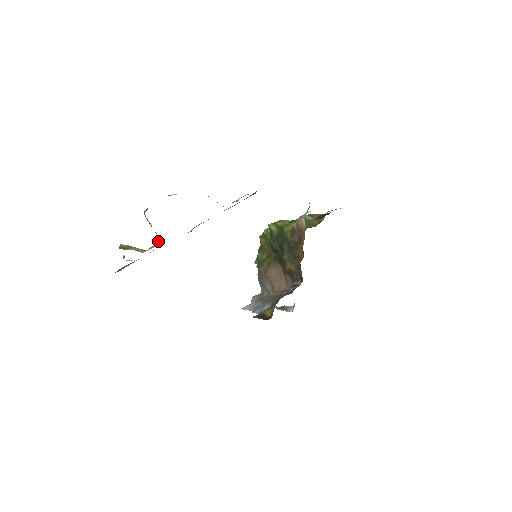
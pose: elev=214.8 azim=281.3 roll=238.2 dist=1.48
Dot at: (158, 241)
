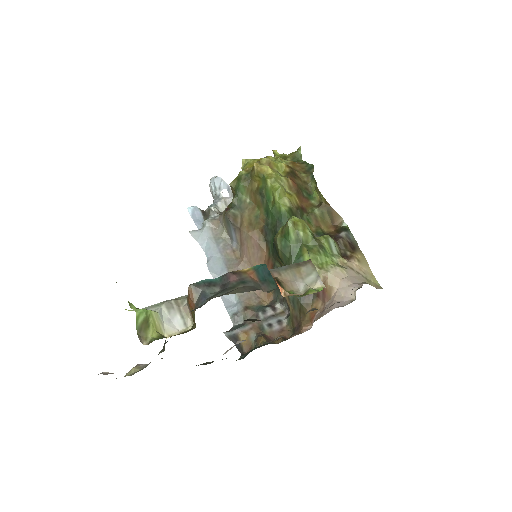
Dot at: (187, 314)
